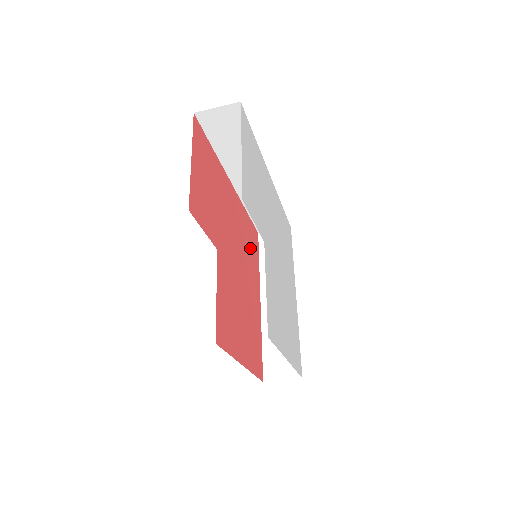
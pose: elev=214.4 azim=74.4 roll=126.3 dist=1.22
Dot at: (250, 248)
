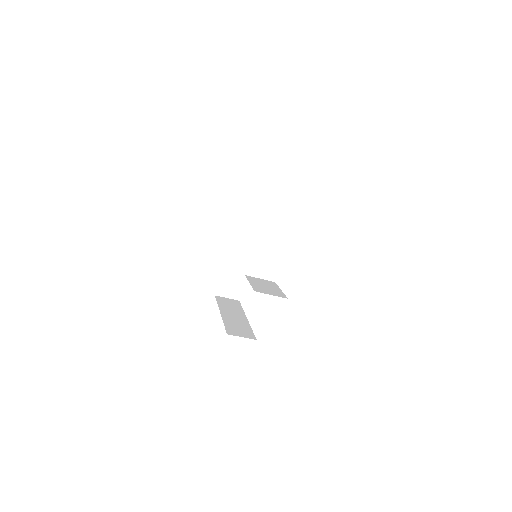
Dot at: occluded
